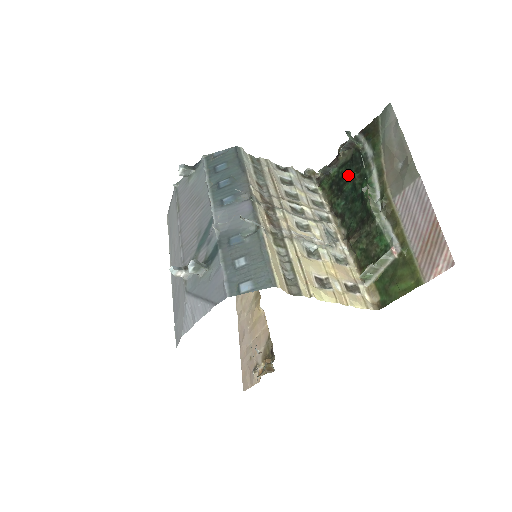
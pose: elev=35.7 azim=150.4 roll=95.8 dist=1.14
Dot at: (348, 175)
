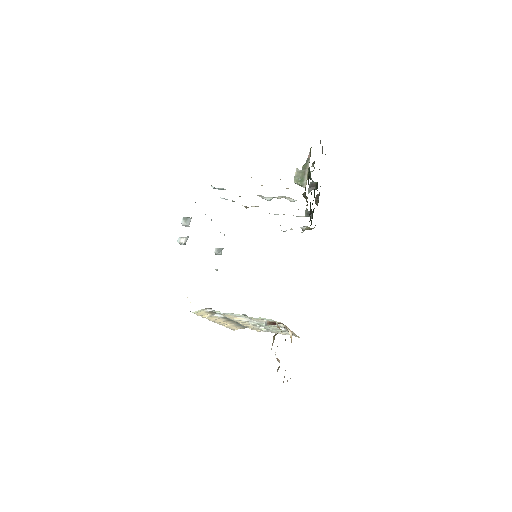
Dot at: (314, 196)
